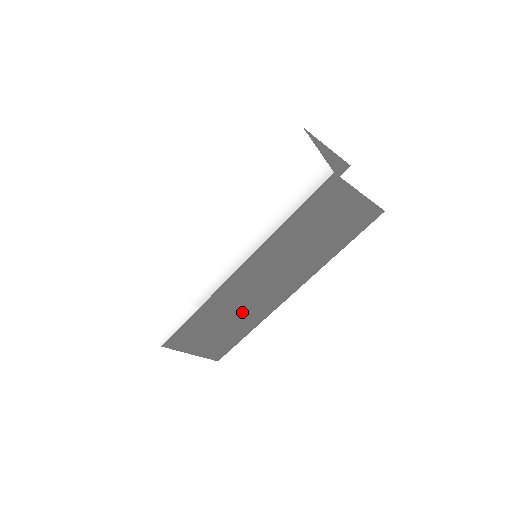
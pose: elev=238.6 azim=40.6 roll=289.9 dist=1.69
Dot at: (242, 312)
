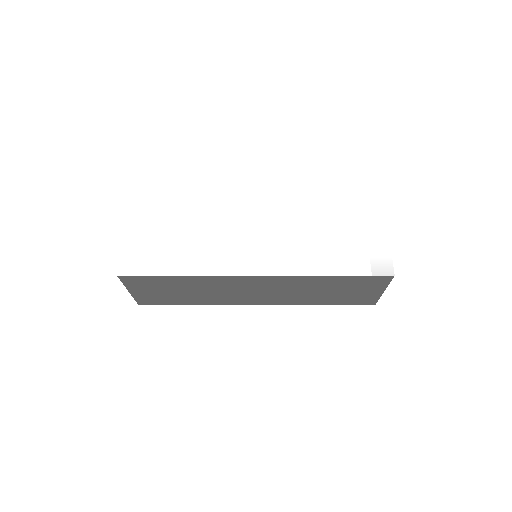
Dot at: (210, 294)
